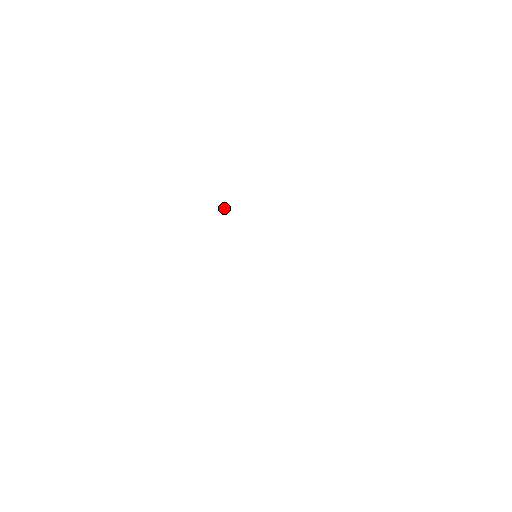
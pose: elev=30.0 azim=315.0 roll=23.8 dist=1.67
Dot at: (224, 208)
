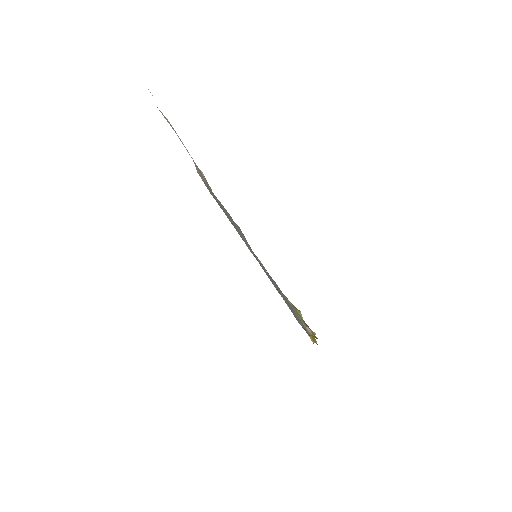
Dot at: occluded
